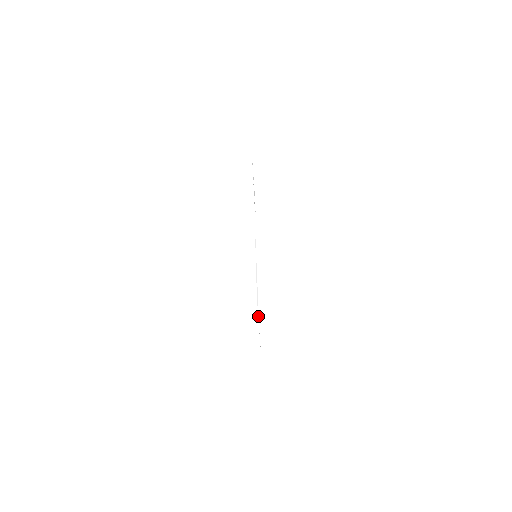
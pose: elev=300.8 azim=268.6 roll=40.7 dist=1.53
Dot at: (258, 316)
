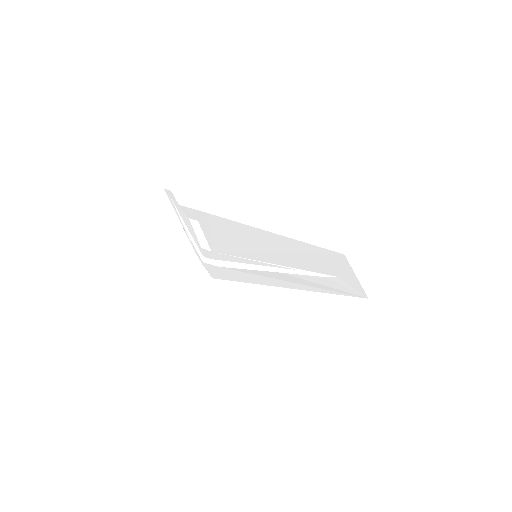
Dot at: (319, 273)
